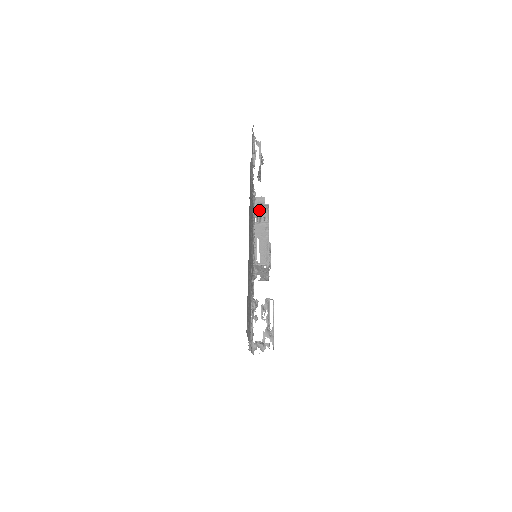
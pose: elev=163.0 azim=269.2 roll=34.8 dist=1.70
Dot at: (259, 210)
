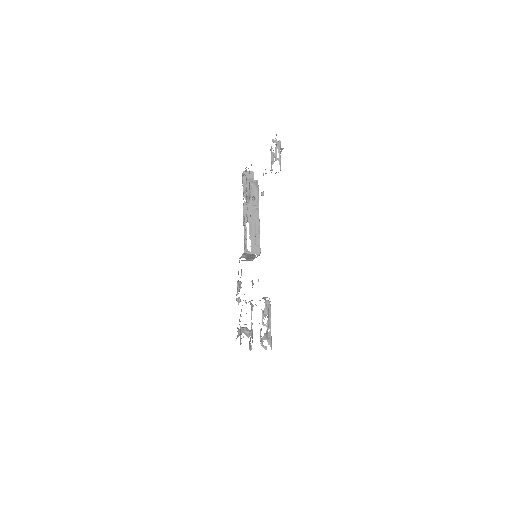
Dot at: (248, 187)
